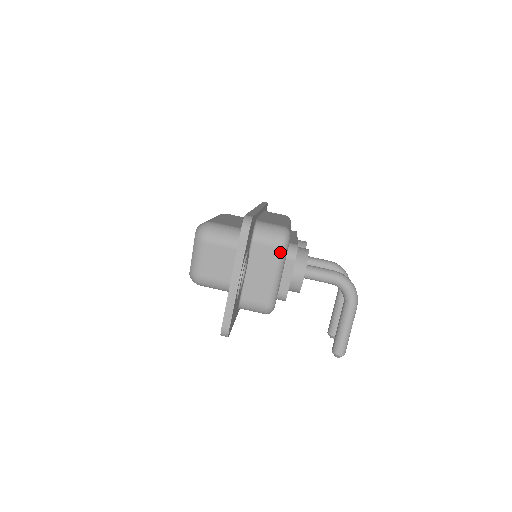
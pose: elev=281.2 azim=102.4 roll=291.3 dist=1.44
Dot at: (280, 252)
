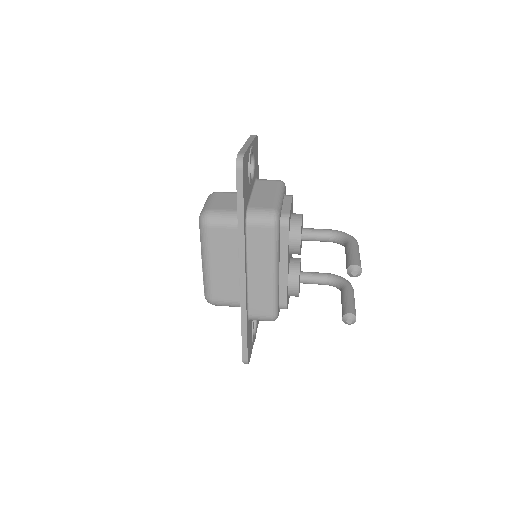
Dot at: (279, 183)
